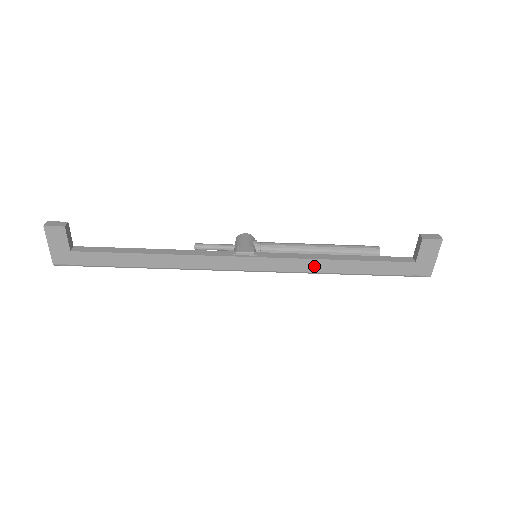
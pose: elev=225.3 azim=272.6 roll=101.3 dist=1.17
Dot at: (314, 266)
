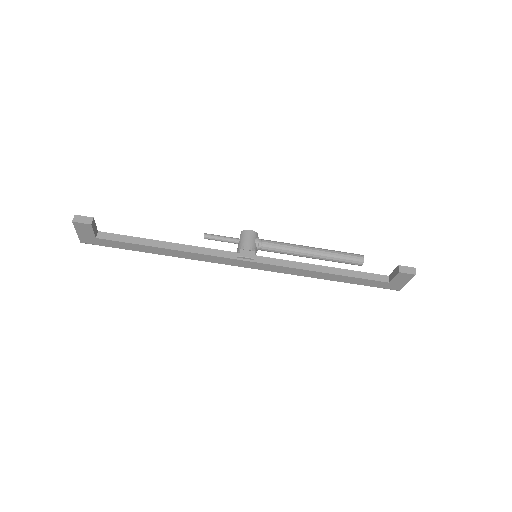
Dot at: (304, 273)
